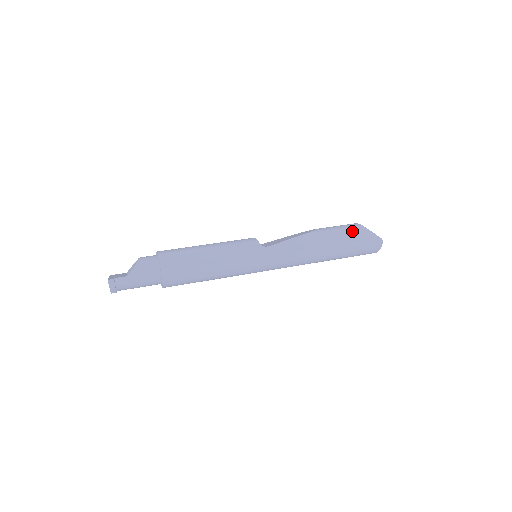
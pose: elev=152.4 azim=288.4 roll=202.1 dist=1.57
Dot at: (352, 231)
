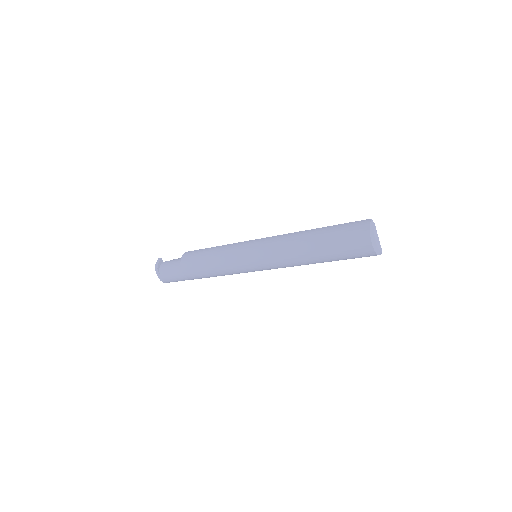
Dot at: occluded
